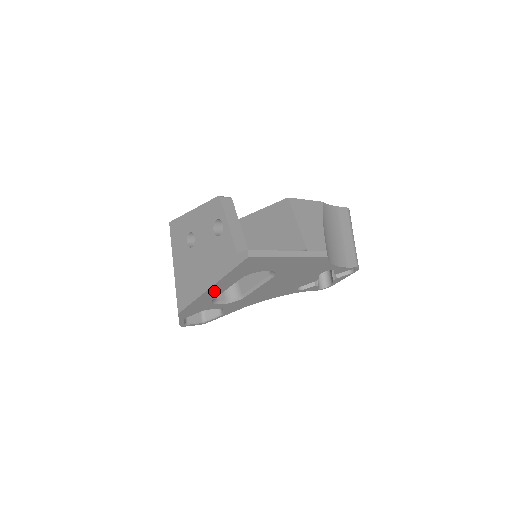
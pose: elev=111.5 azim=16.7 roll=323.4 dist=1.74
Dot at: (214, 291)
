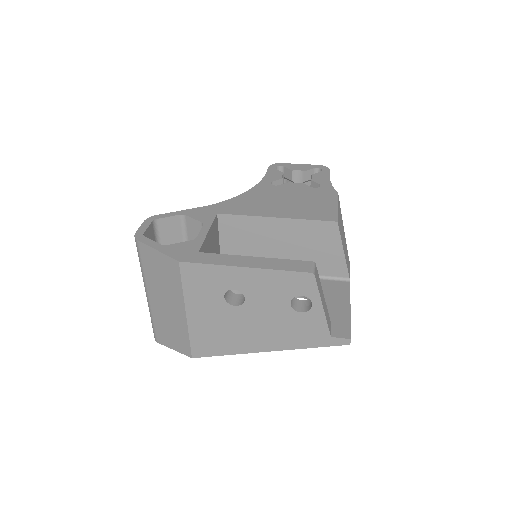
Dot at: occluded
